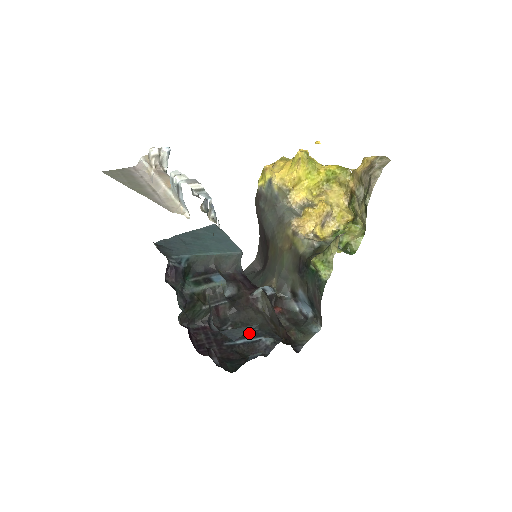
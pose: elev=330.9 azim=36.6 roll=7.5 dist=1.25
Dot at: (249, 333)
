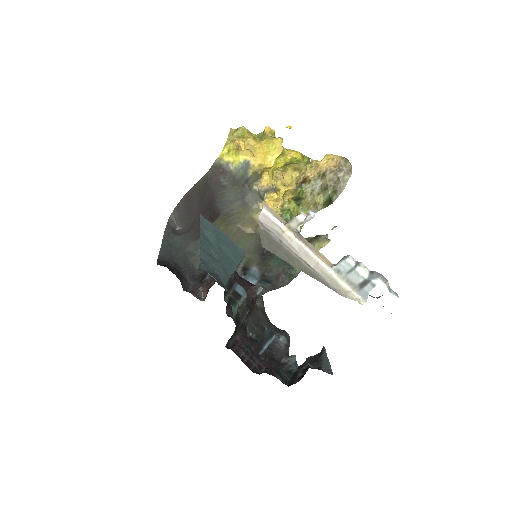
Dot at: (266, 335)
